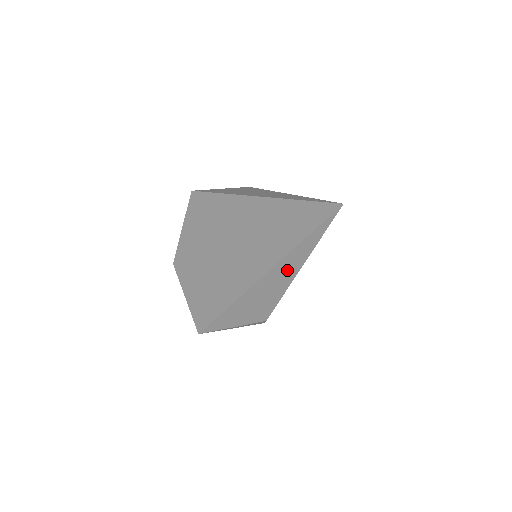
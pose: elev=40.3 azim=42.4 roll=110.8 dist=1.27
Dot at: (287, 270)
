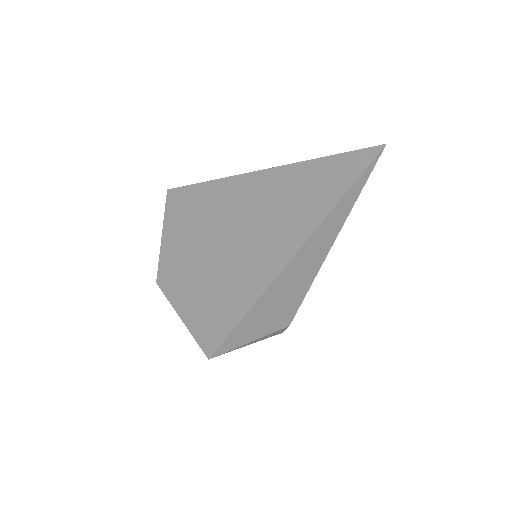
Dot at: (317, 249)
